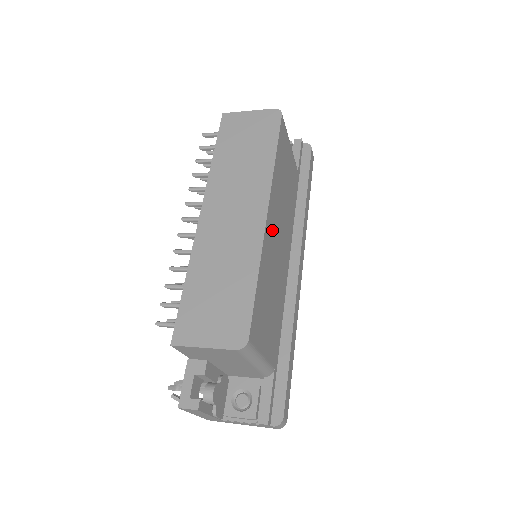
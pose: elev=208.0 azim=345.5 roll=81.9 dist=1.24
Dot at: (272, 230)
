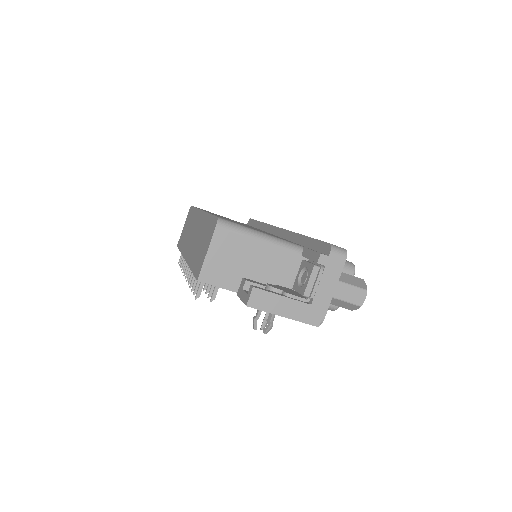
Dot at: occluded
